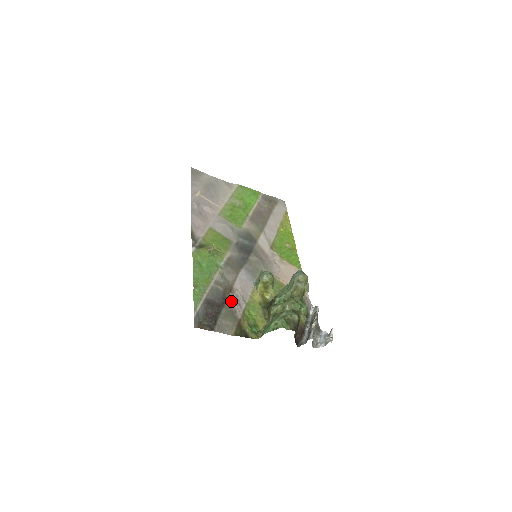
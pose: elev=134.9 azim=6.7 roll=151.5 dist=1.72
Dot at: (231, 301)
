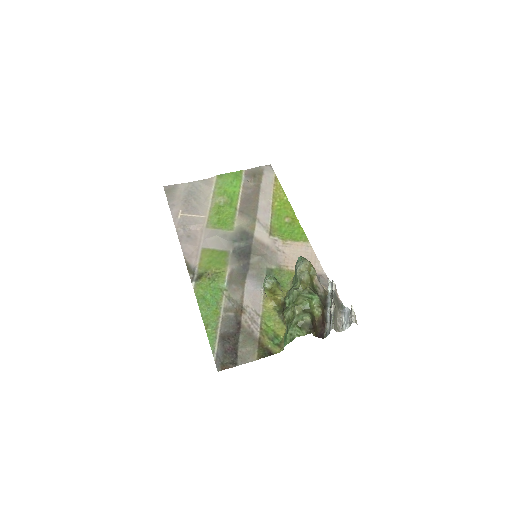
Dot at: (245, 322)
